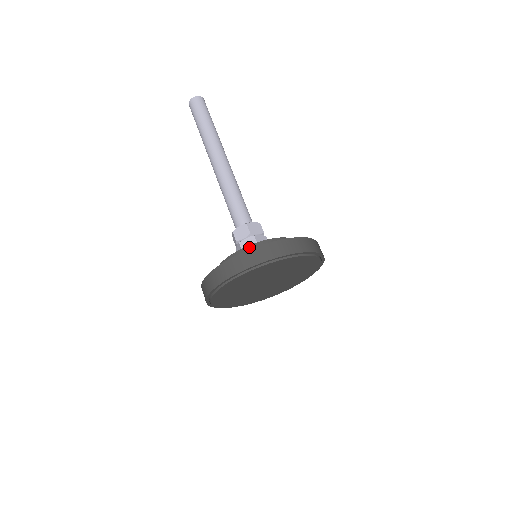
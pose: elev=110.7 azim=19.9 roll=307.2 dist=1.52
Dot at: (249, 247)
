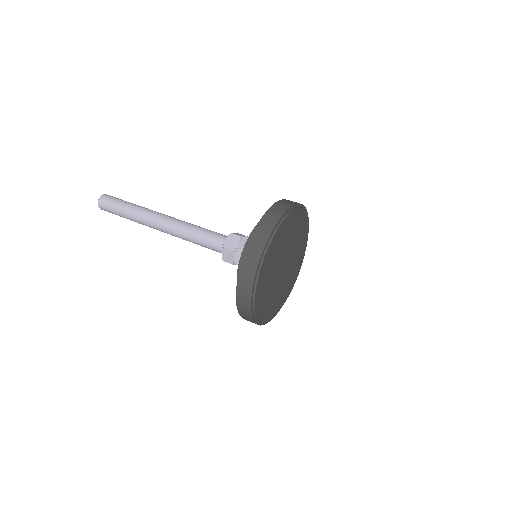
Dot at: occluded
